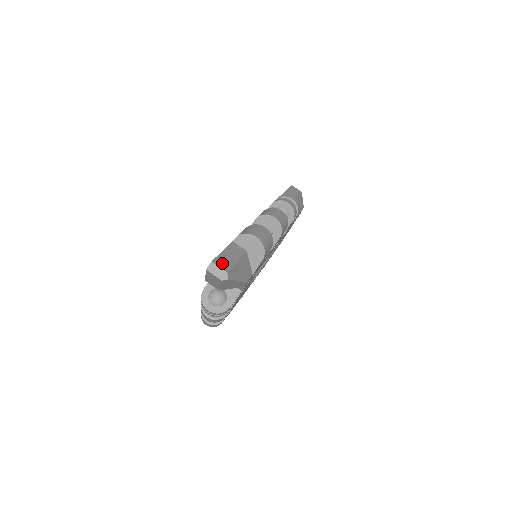
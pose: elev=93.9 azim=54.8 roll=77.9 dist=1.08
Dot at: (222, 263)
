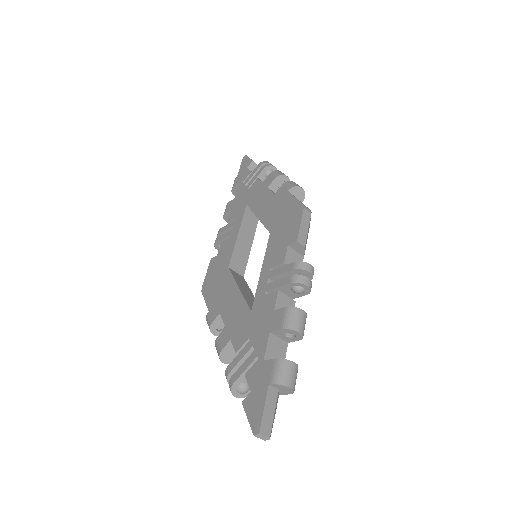
Dot at: (266, 428)
